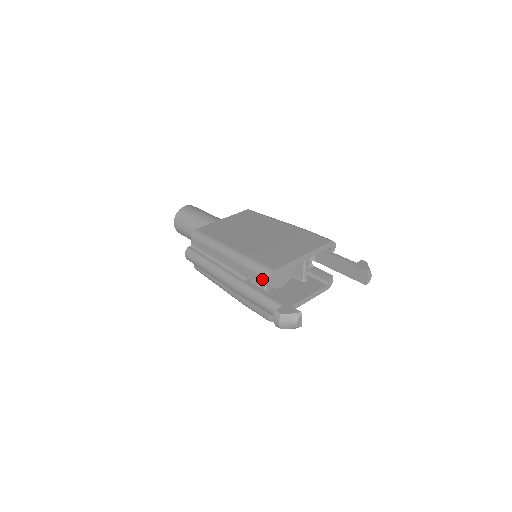
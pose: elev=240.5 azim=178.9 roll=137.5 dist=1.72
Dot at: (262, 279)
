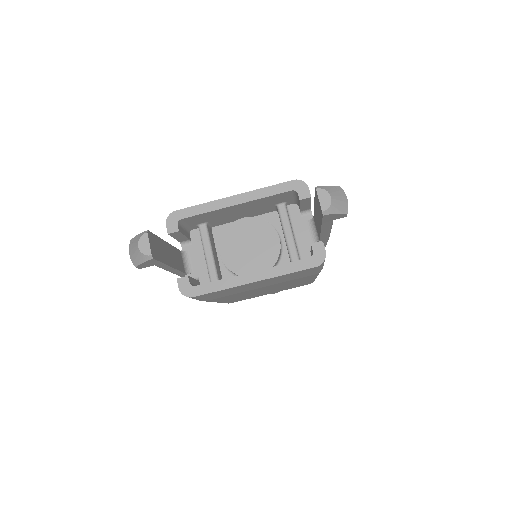
Dot at: occluded
